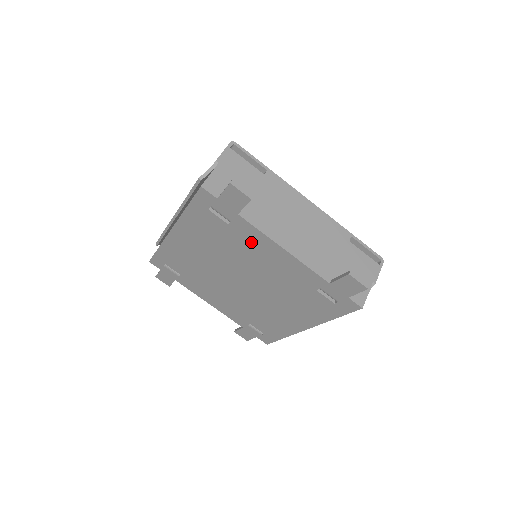
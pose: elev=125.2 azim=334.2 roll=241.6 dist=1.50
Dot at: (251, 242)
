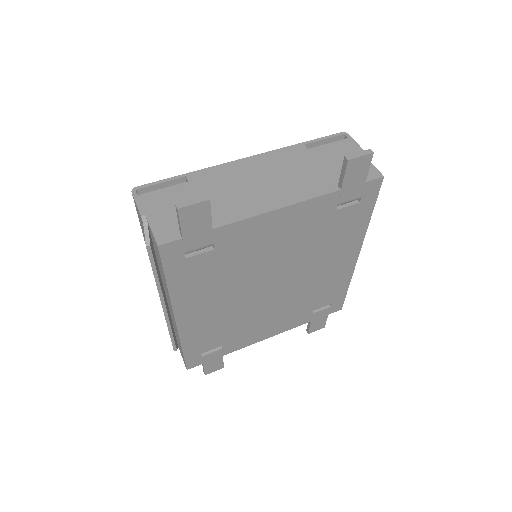
Dot at: (247, 240)
